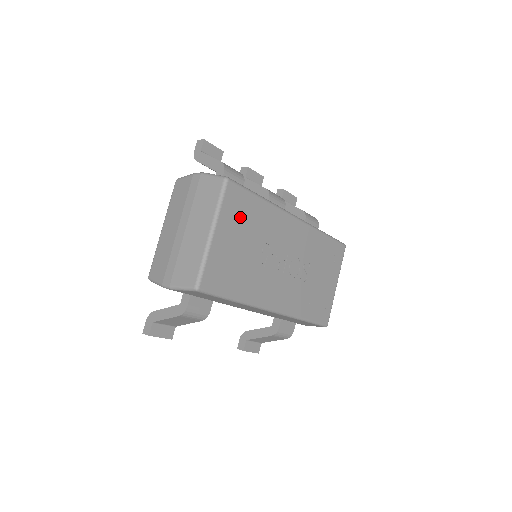
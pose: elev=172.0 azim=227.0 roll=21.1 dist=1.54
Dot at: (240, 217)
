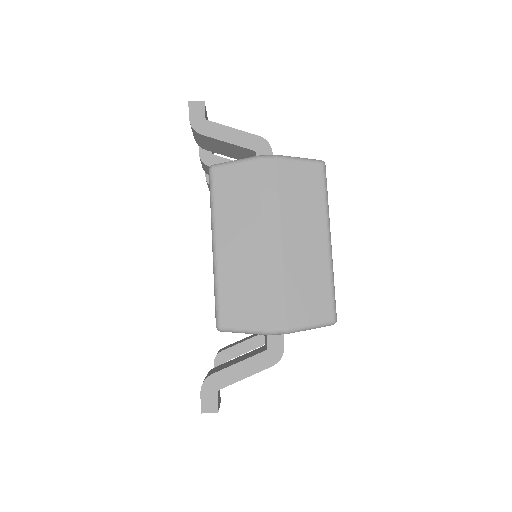
Dot at: occluded
